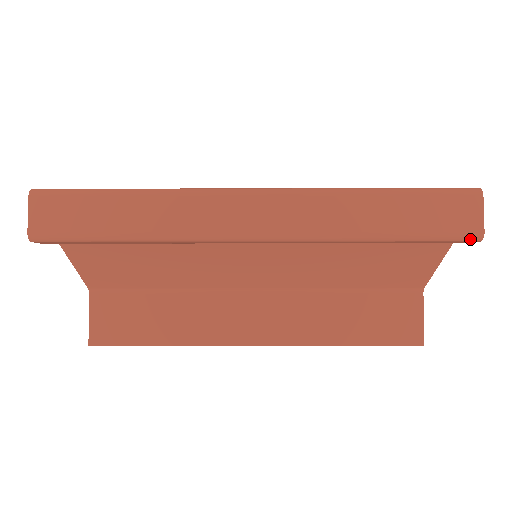
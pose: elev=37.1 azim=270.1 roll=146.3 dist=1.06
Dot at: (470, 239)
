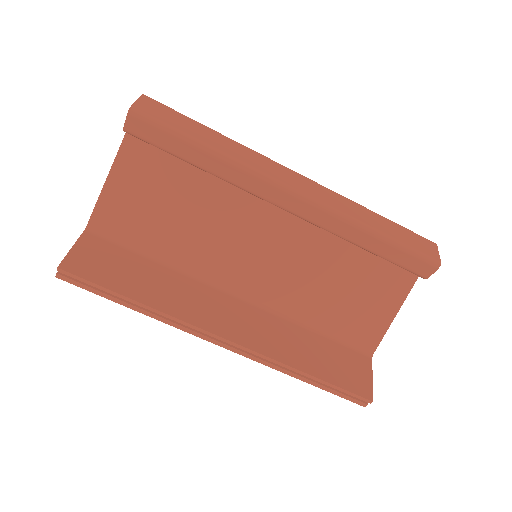
Dot at: (432, 263)
